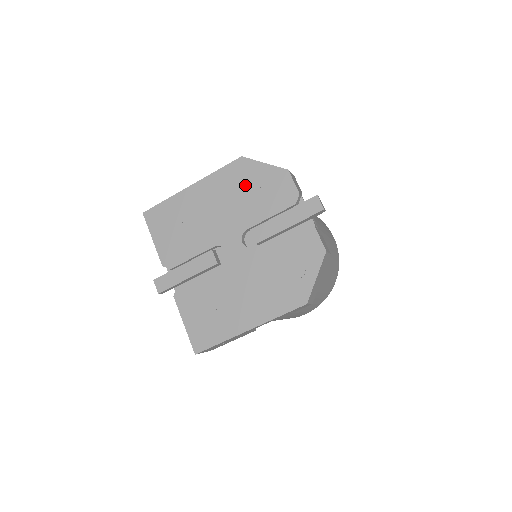
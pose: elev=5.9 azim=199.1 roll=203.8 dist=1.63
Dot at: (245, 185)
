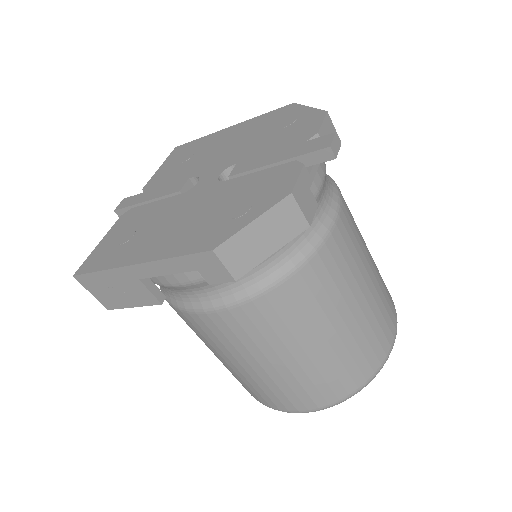
Dot at: (273, 125)
